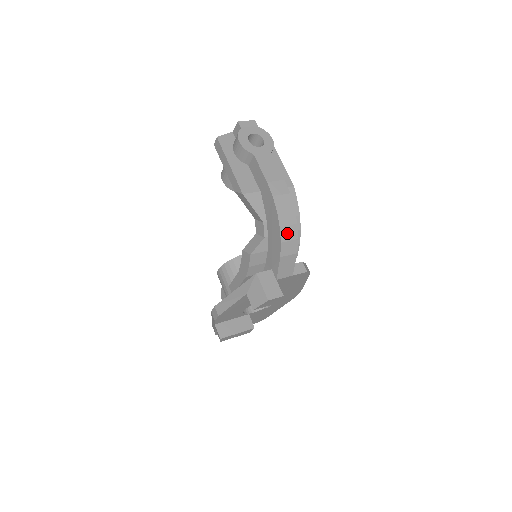
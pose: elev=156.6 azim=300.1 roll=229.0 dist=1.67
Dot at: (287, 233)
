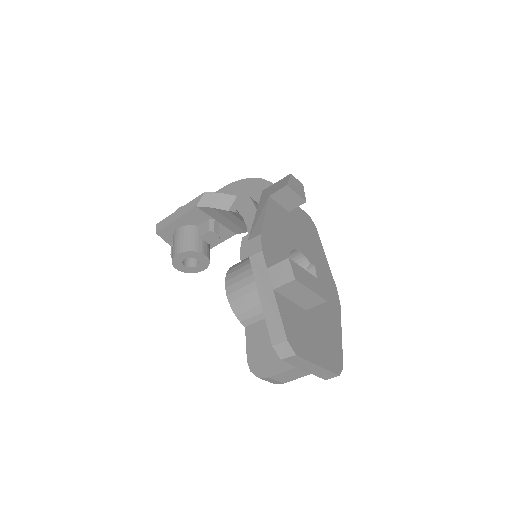
Dot at: occluded
